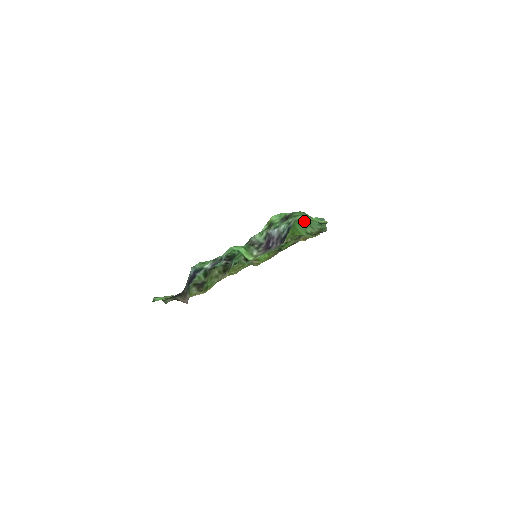
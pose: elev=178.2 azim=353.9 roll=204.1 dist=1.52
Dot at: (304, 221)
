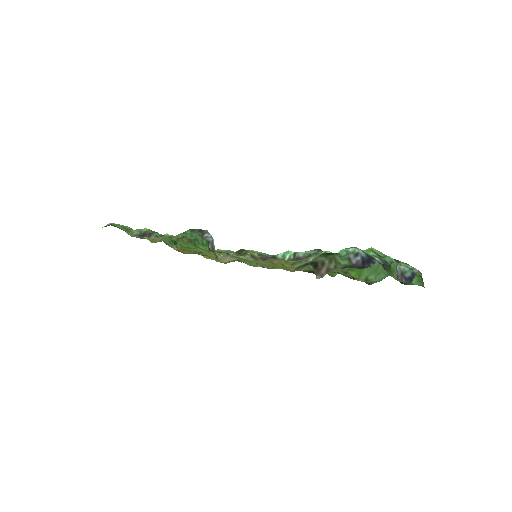
Dot at: (377, 268)
